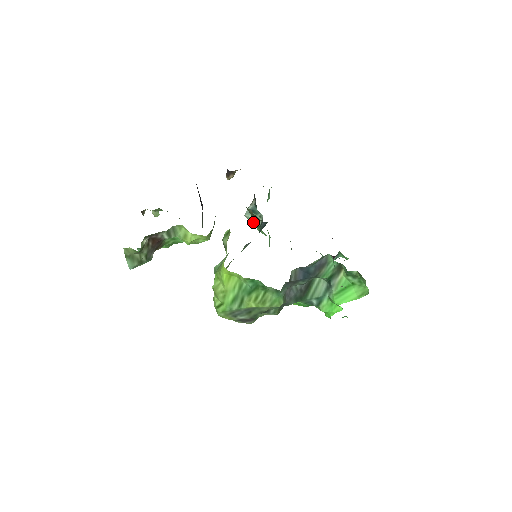
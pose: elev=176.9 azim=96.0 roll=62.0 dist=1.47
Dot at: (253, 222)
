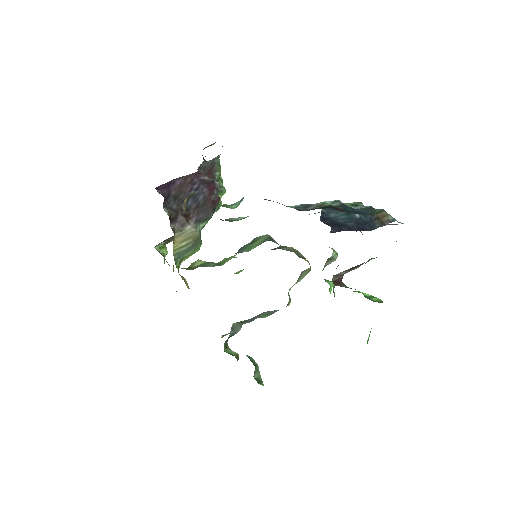
Dot at: occluded
